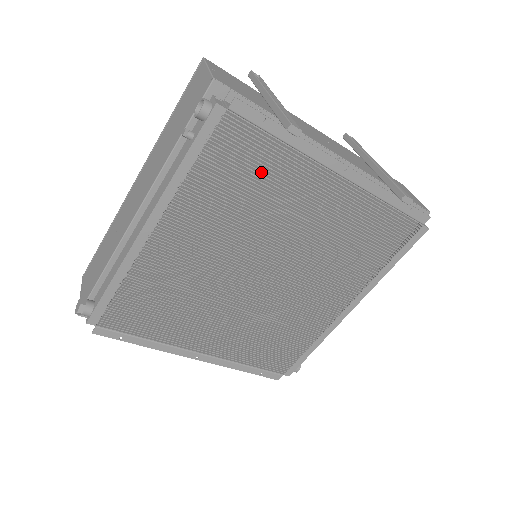
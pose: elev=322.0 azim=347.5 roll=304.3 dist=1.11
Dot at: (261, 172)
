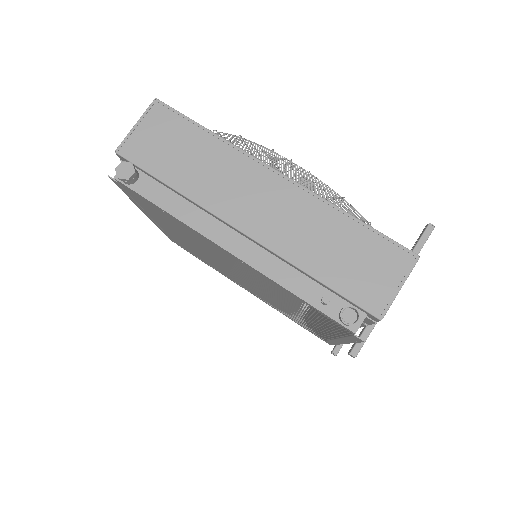
Dot at: occluded
